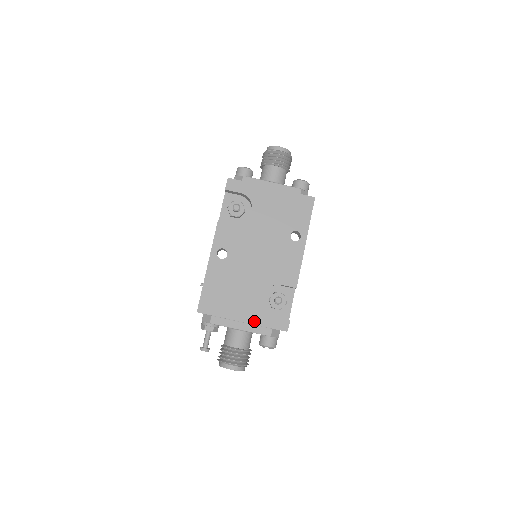
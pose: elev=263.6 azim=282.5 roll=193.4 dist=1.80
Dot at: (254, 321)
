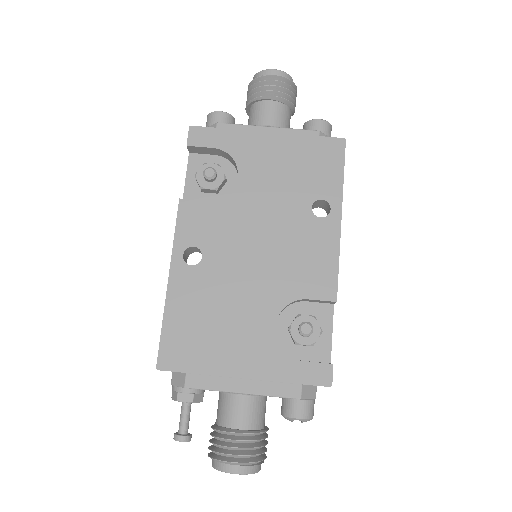
Dot at: (265, 374)
